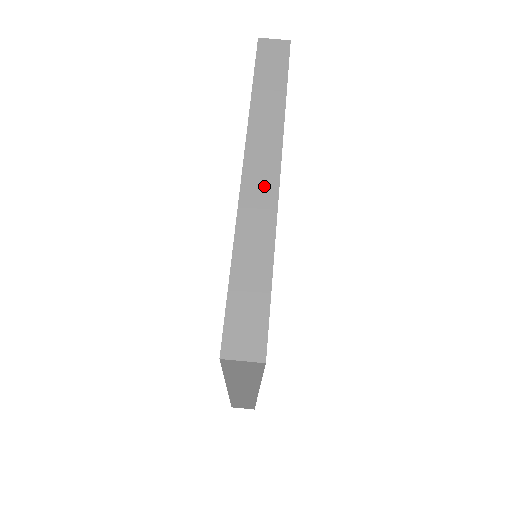
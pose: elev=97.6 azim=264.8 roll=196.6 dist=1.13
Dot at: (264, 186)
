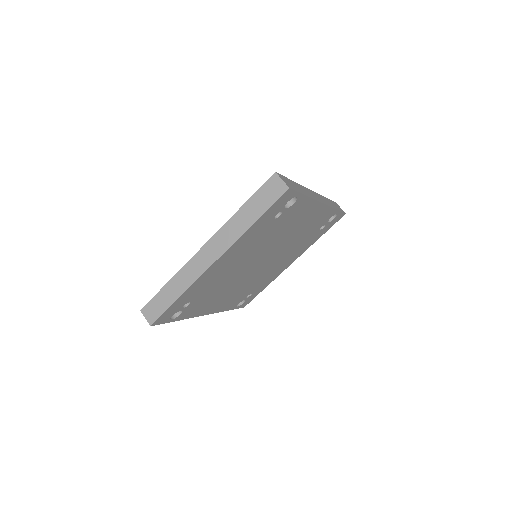
Dot at: (204, 262)
